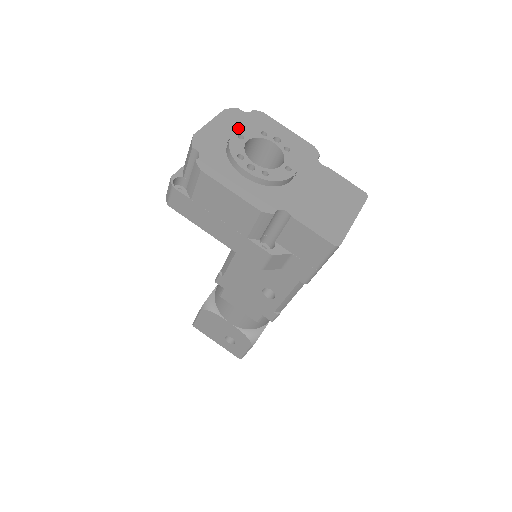
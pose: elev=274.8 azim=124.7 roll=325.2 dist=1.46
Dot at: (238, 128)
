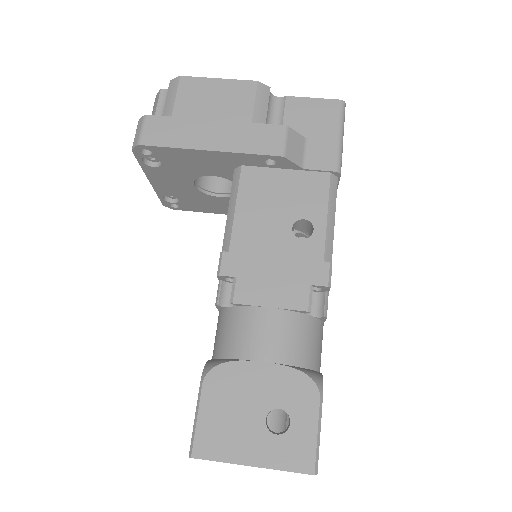
Dot at: occluded
